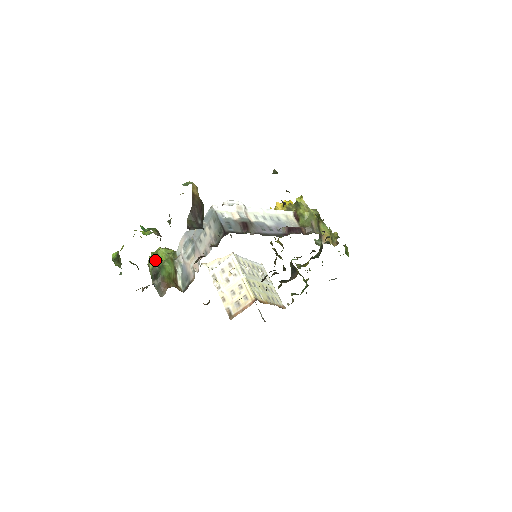
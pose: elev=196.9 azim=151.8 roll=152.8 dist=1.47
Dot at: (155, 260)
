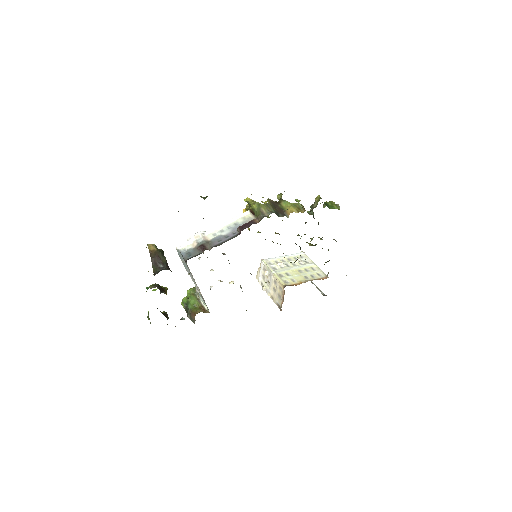
Dot at: (183, 301)
